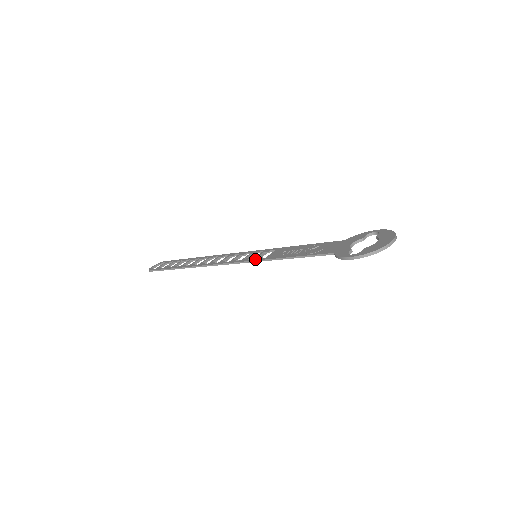
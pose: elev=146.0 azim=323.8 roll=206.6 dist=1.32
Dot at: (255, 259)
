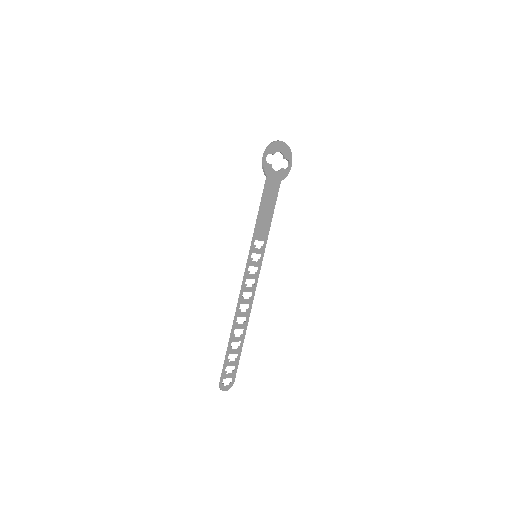
Dot at: (251, 249)
